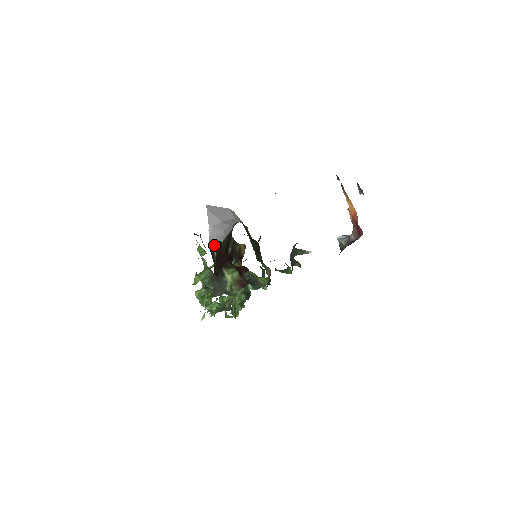
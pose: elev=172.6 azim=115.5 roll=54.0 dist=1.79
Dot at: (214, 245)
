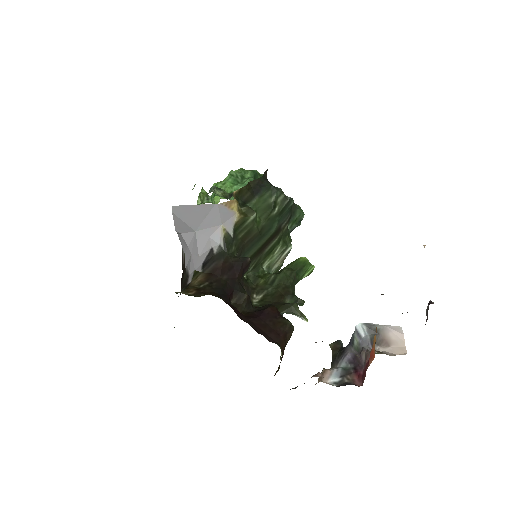
Dot at: (182, 254)
